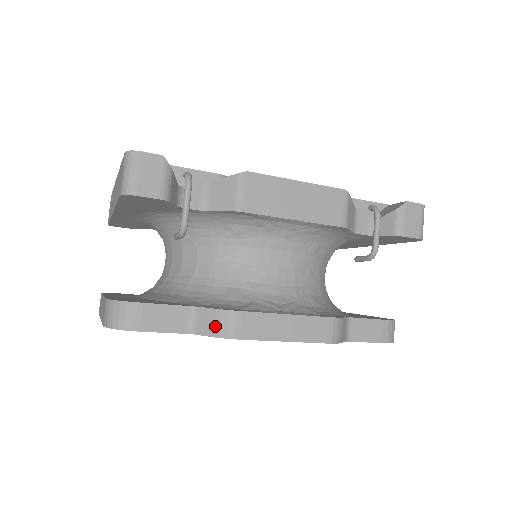
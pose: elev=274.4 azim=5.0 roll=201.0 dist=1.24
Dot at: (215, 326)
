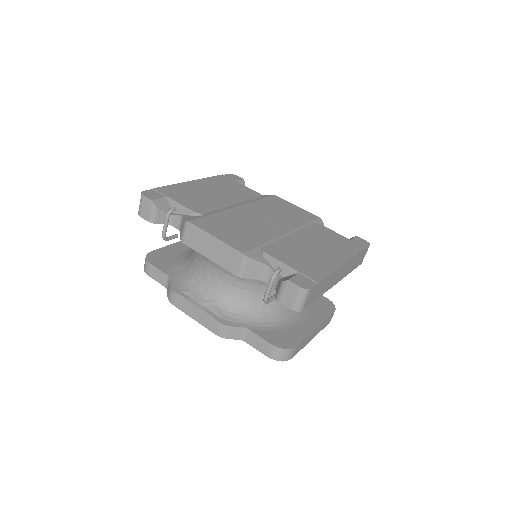
Dot at: (168, 292)
